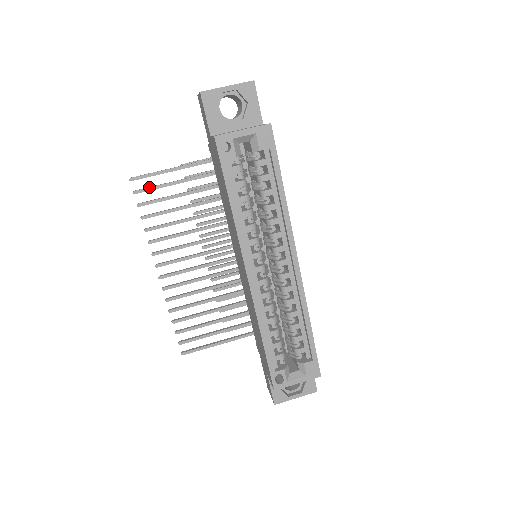
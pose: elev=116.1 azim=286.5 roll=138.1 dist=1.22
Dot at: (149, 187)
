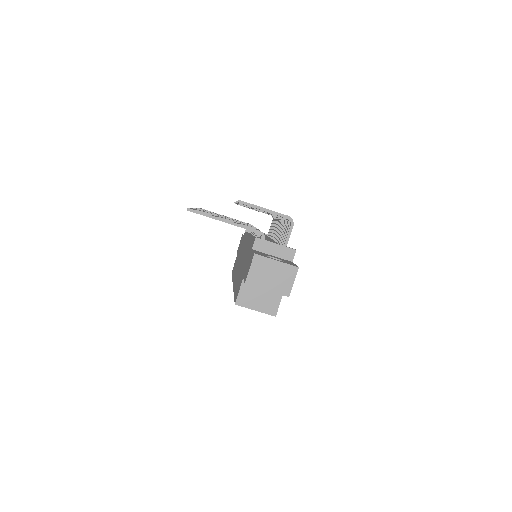
Dot at: occluded
